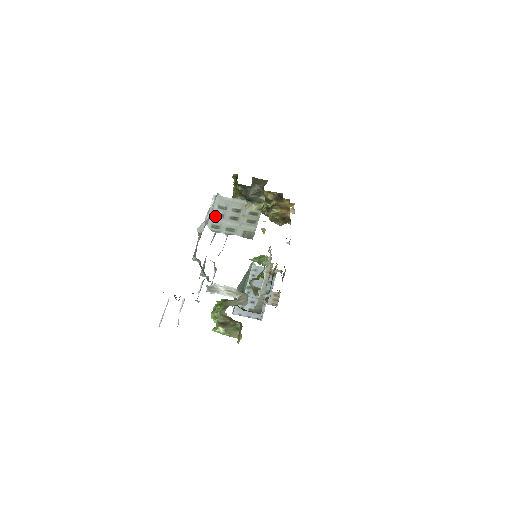
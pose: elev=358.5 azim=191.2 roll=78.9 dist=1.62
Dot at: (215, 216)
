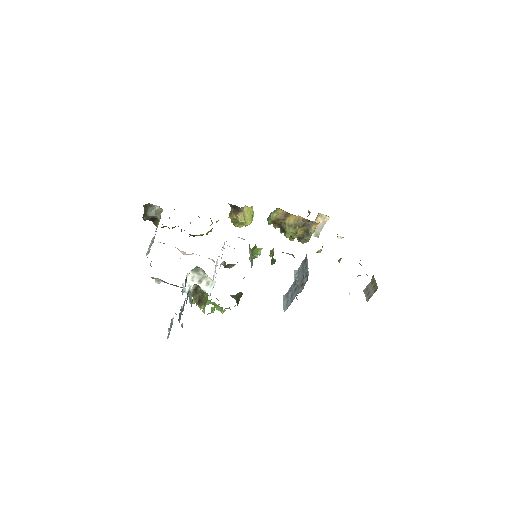
Dot at: occluded
